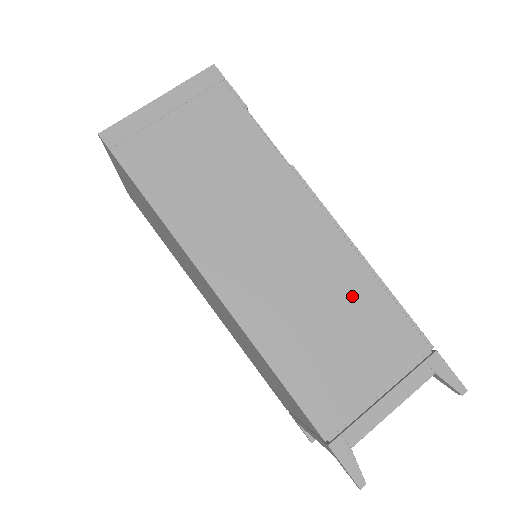
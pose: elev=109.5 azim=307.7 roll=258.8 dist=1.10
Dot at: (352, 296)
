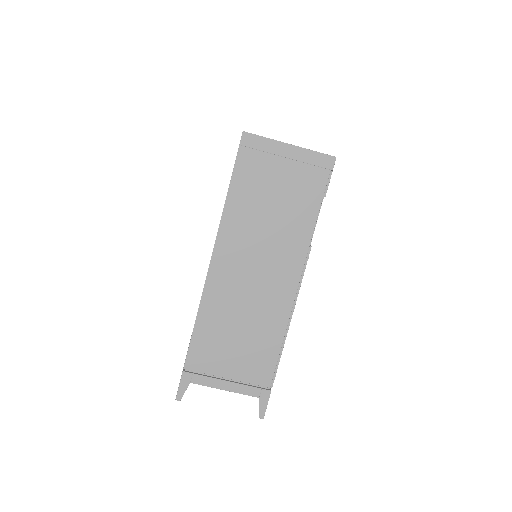
Dot at: (265, 330)
